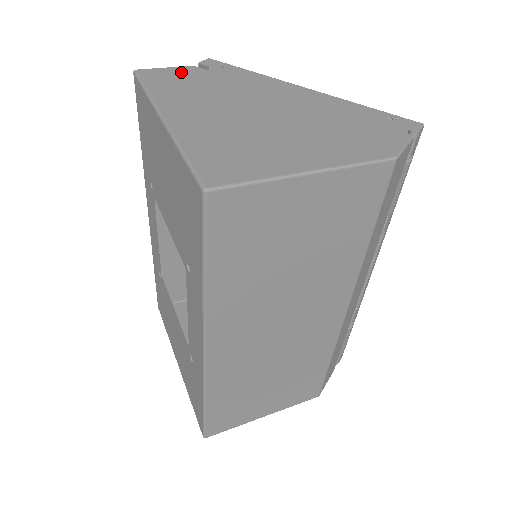
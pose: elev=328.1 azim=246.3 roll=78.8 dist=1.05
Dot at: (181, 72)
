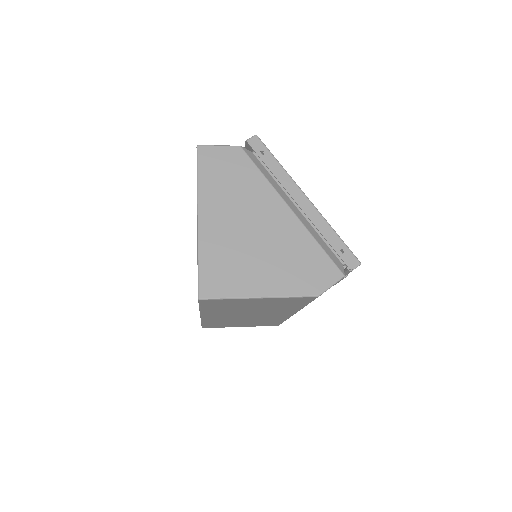
Dot at: (228, 156)
